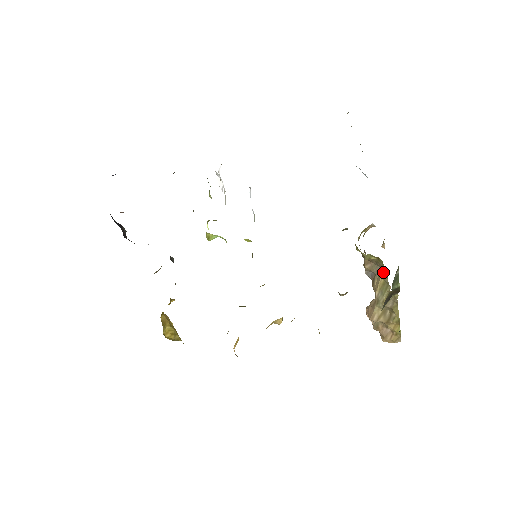
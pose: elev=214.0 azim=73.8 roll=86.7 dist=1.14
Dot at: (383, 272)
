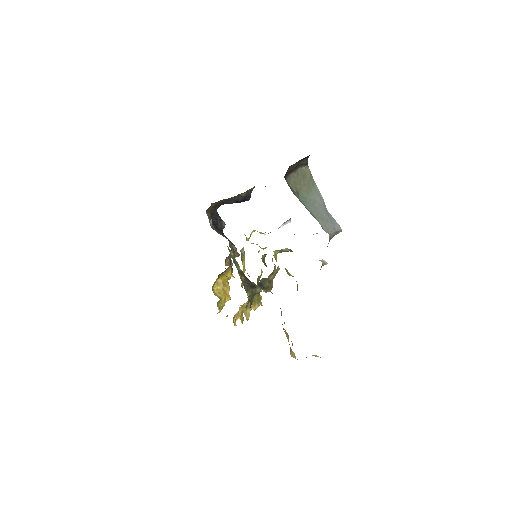
Dot at: occluded
